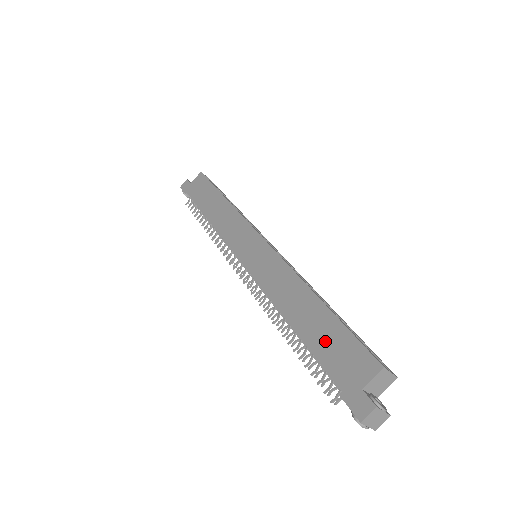
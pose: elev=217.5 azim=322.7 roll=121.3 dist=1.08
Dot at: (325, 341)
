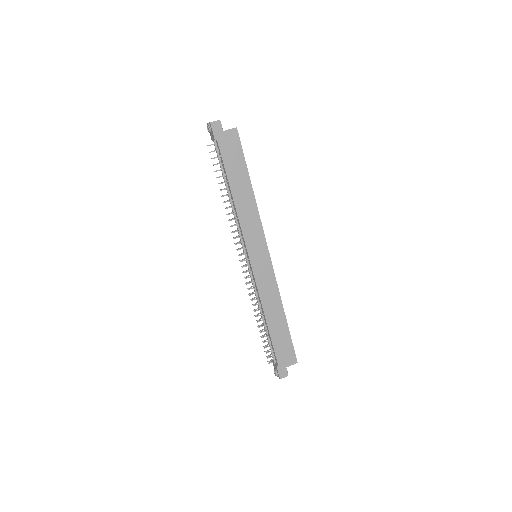
Dot at: (280, 341)
